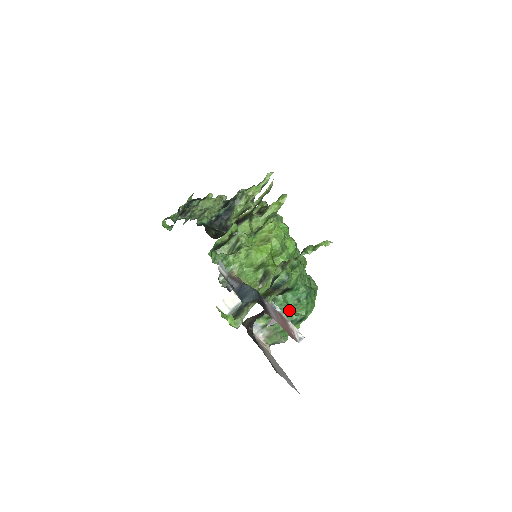
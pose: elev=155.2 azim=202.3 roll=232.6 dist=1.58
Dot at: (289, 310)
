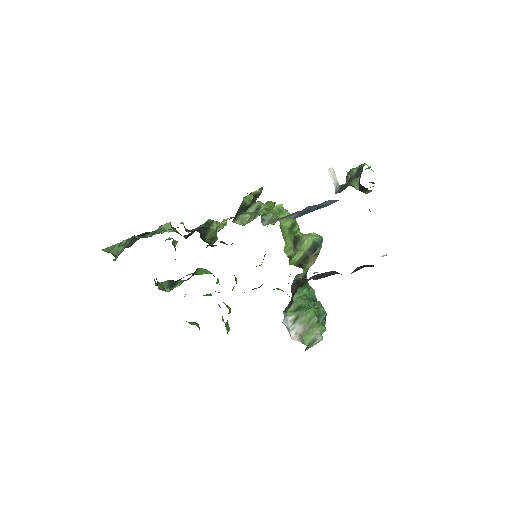
Dot at: (311, 306)
